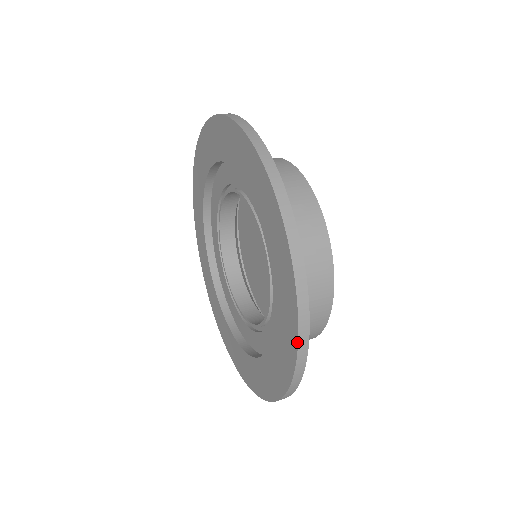
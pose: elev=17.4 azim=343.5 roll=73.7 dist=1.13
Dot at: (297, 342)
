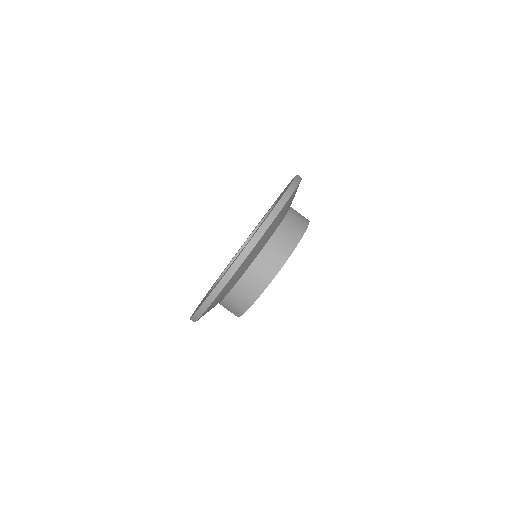
Dot at: (221, 279)
